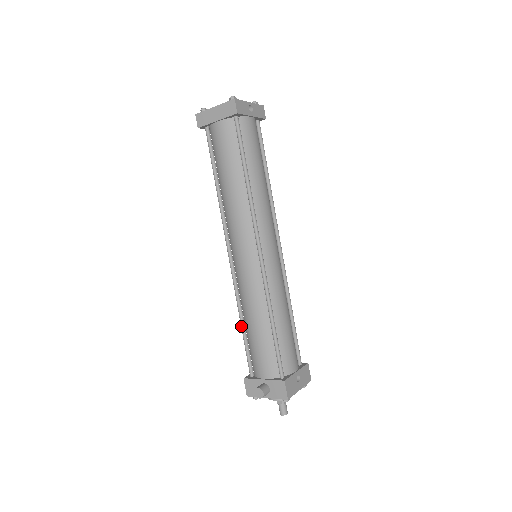
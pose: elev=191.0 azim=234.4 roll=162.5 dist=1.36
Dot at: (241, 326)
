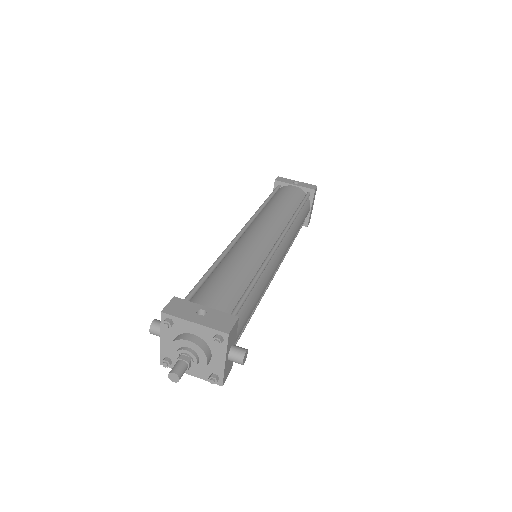
Dot at: occluded
